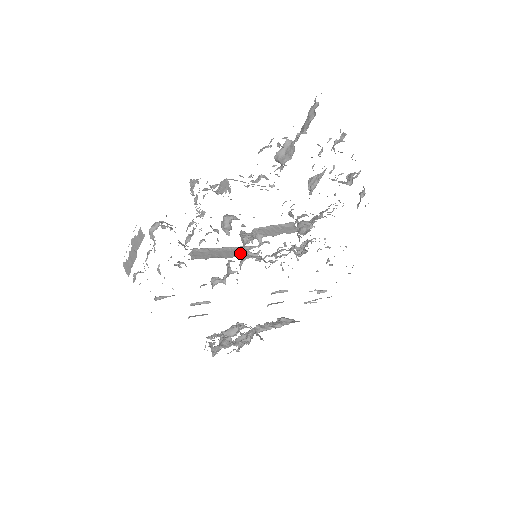
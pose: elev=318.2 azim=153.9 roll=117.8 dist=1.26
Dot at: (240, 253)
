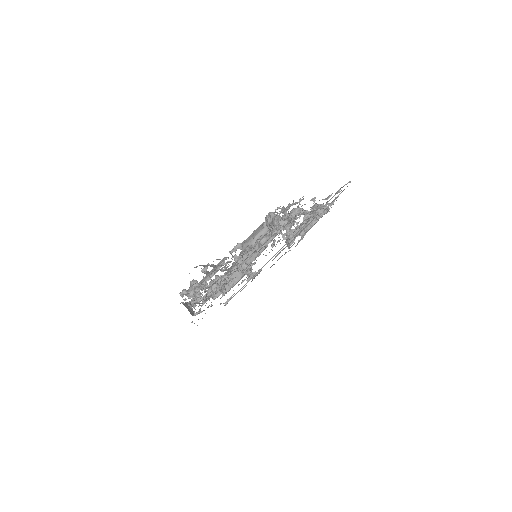
Dot at: occluded
